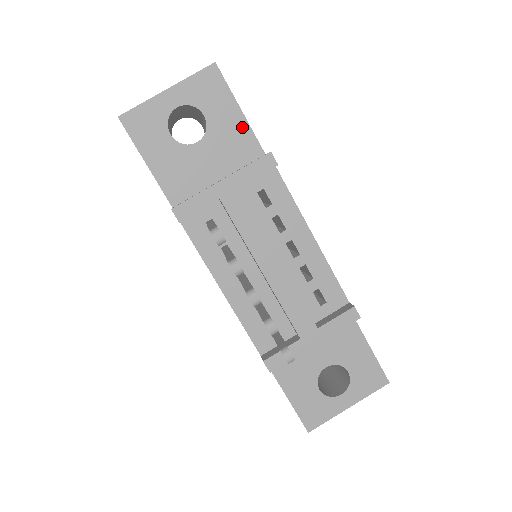
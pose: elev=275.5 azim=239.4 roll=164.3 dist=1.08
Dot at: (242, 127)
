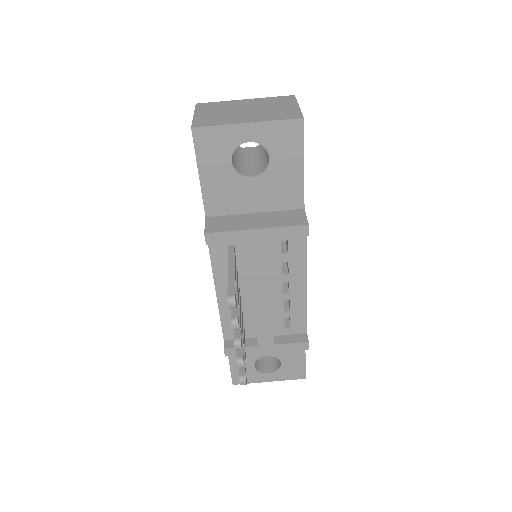
Dot at: (297, 180)
